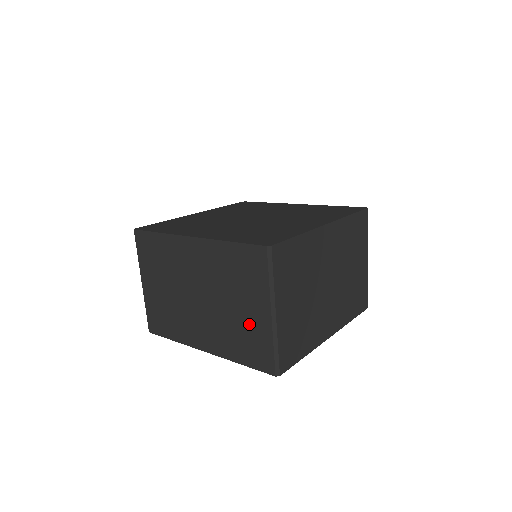
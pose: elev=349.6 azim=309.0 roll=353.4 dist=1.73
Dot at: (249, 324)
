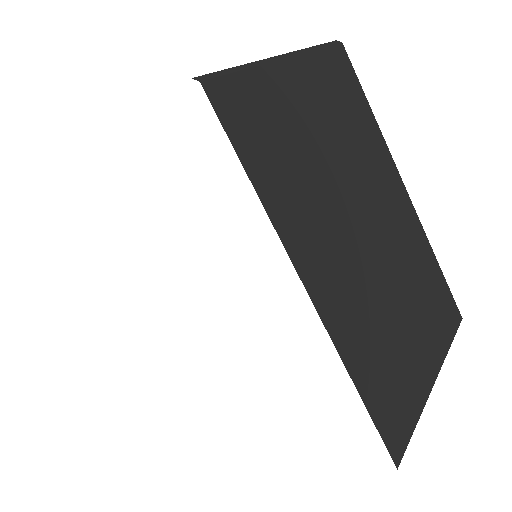
Dot at: occluded
